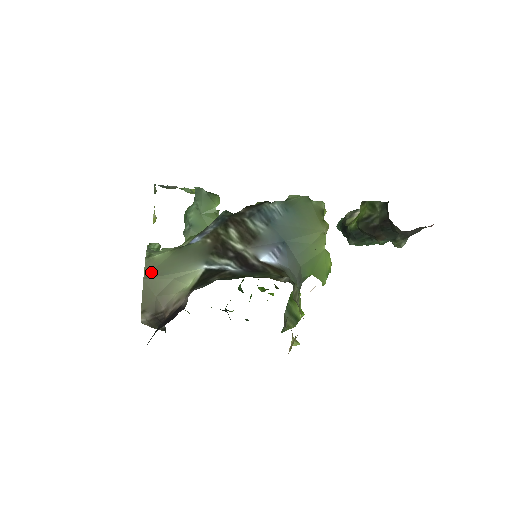
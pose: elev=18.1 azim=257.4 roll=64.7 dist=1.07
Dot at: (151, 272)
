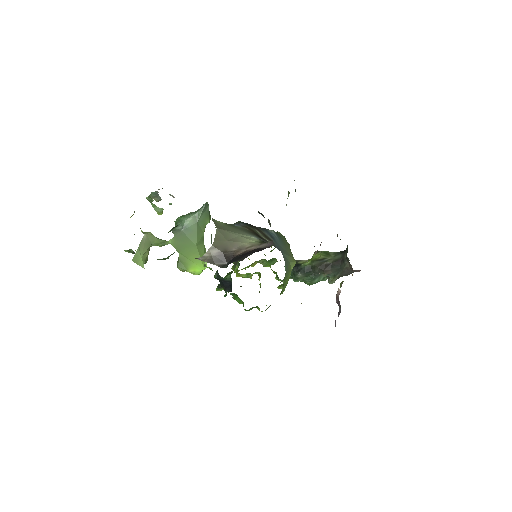
Dot at: (219, 227)
